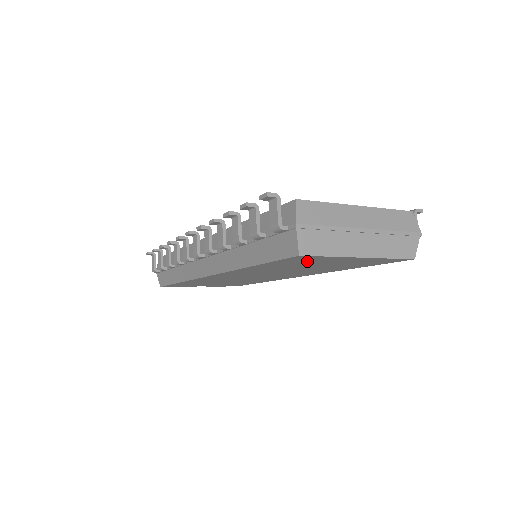
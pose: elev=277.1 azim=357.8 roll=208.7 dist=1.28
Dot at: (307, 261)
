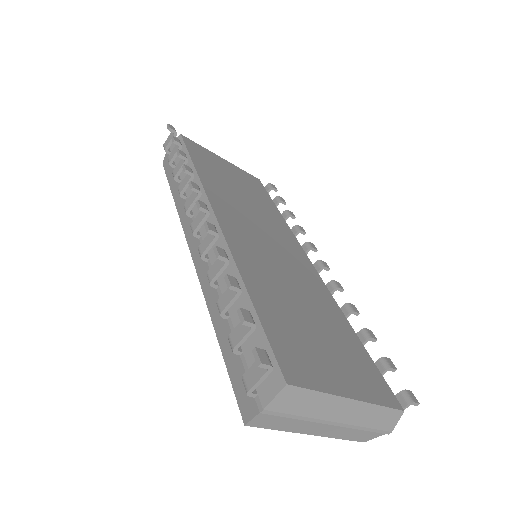
Dot at: occluded
